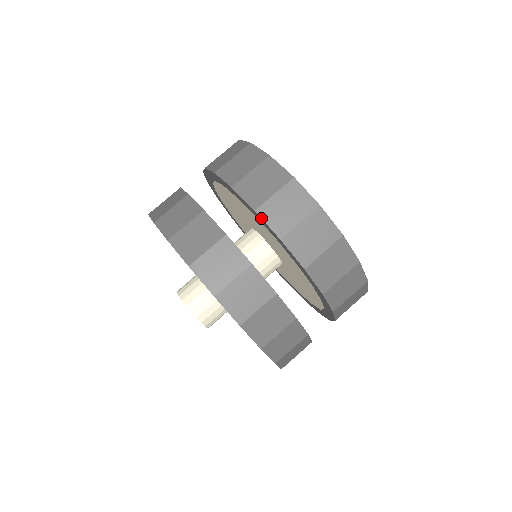
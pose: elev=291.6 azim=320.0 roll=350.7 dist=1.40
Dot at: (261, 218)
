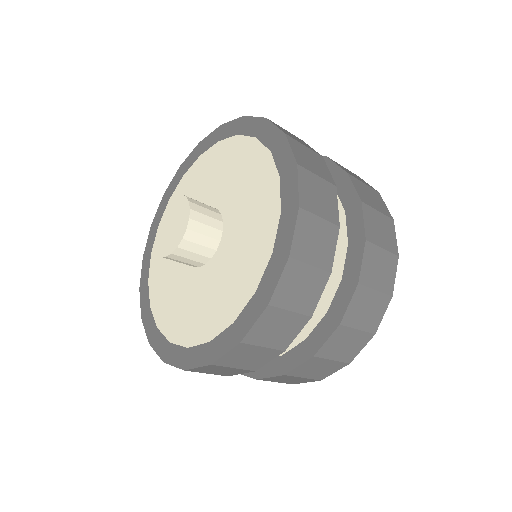
Dot at: occluded
